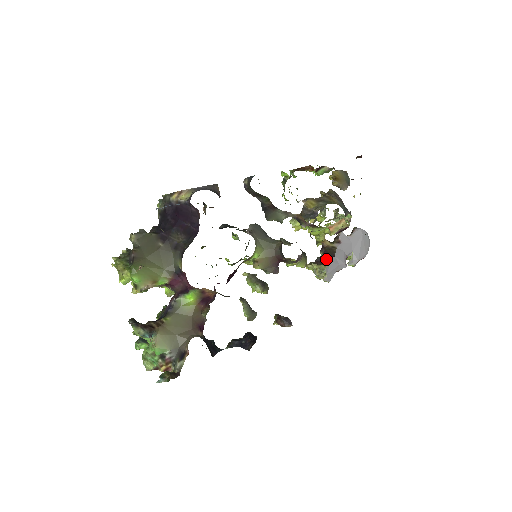
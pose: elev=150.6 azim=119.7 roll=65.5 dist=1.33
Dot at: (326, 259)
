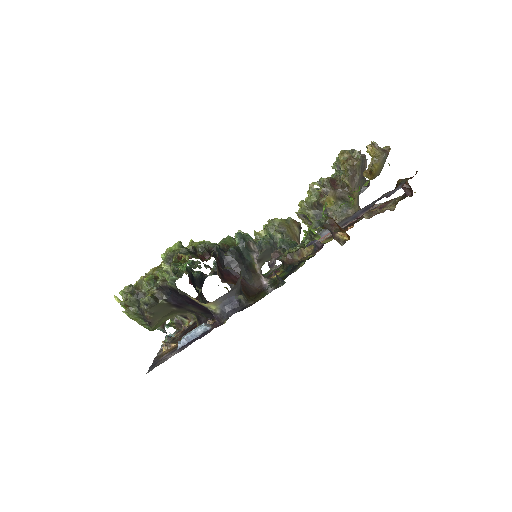
Dot at: occluded
